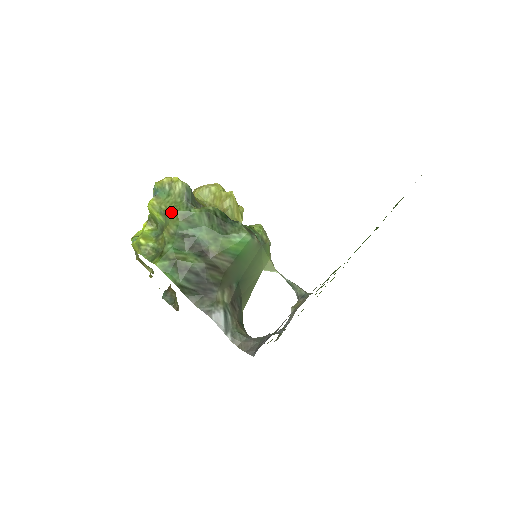
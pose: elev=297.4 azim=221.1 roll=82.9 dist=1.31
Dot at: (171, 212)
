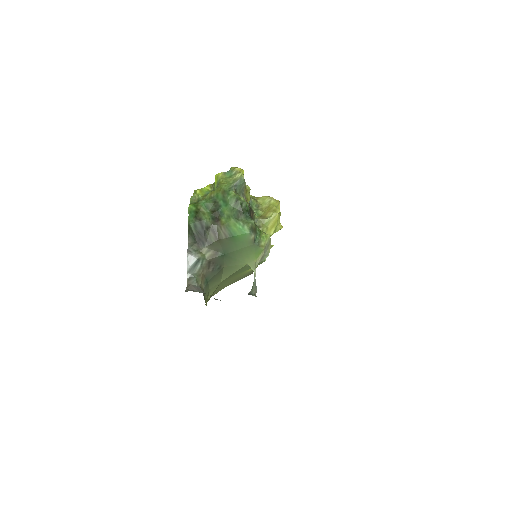
Dot at: (221, 185)
